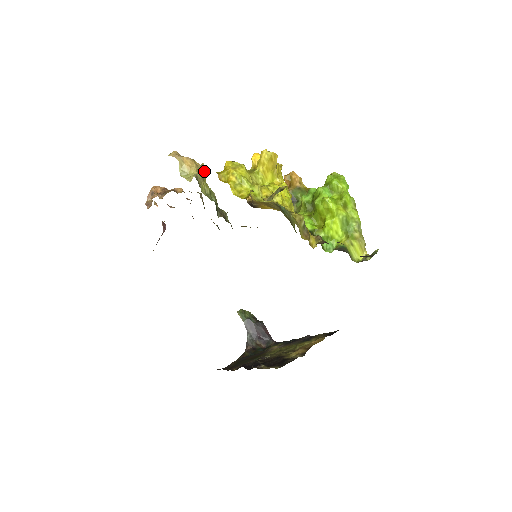
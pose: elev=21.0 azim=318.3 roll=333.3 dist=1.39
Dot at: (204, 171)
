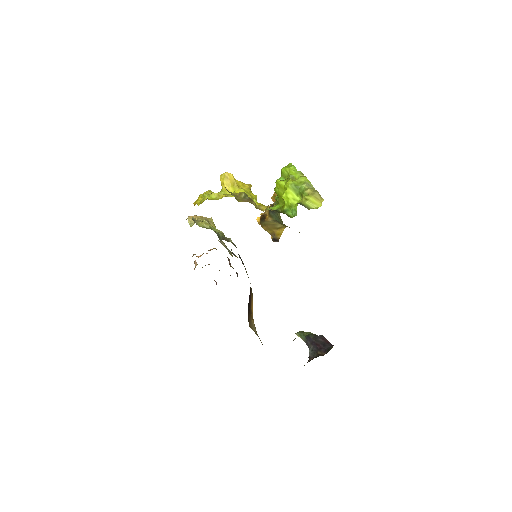
Dot at: (212, 222)
